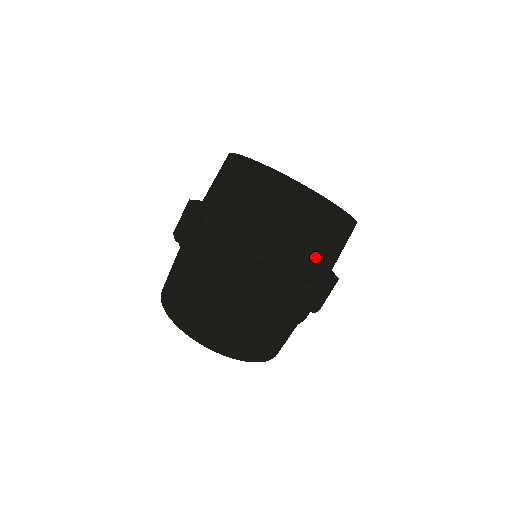
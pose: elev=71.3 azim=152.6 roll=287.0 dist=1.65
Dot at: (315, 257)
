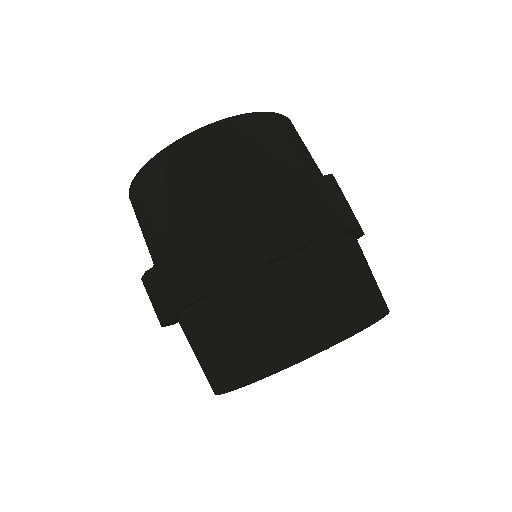
Dot at: (220, 180)
